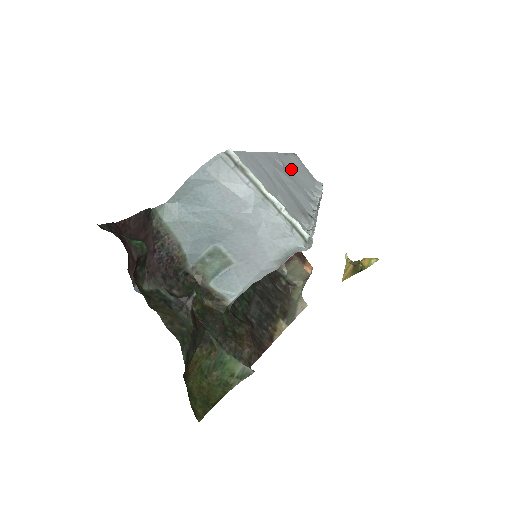
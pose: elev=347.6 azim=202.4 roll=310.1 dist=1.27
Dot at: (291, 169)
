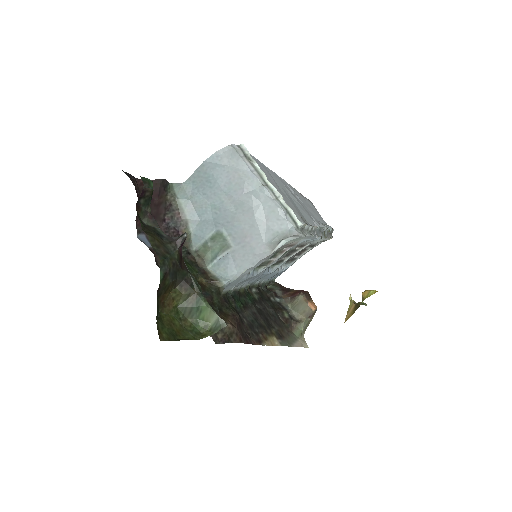
Dot at: (302, 202)
